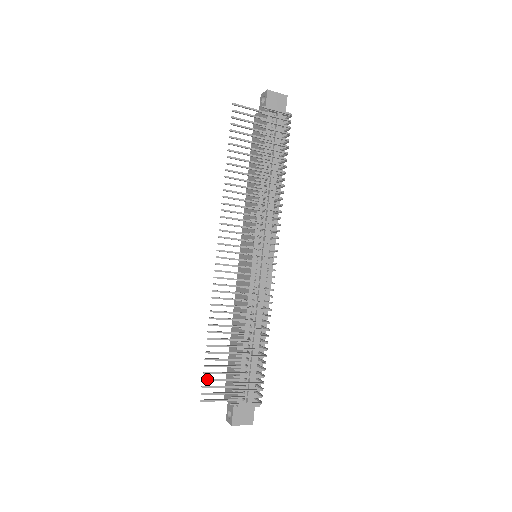
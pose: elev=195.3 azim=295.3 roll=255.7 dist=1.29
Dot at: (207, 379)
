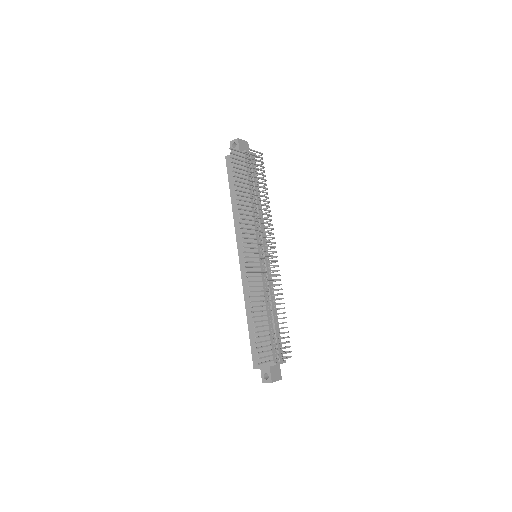
Dot at: (259, 347)
